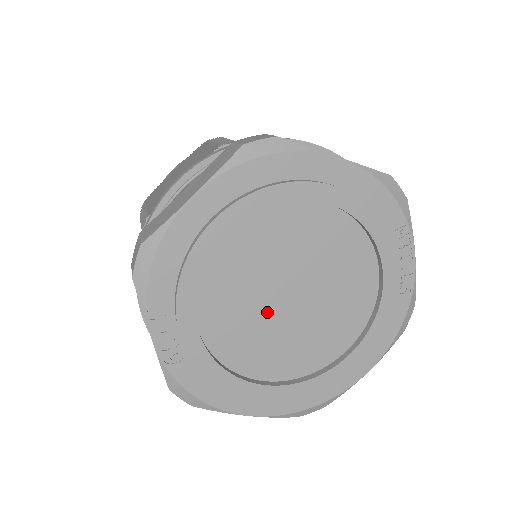
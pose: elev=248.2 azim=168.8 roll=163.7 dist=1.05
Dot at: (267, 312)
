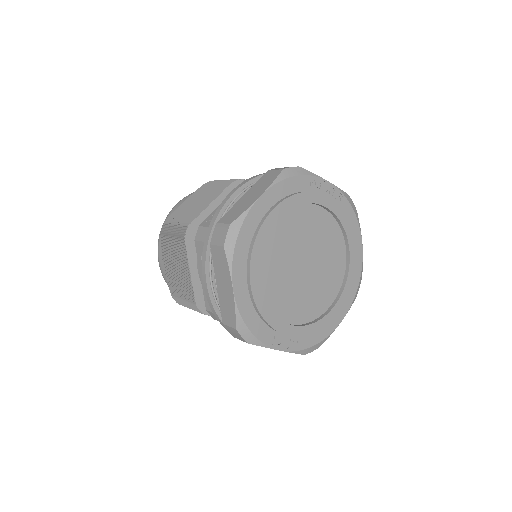
Dot at: (304, 283)
